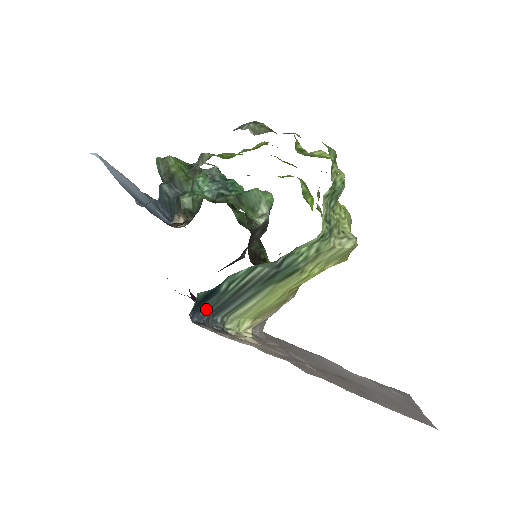
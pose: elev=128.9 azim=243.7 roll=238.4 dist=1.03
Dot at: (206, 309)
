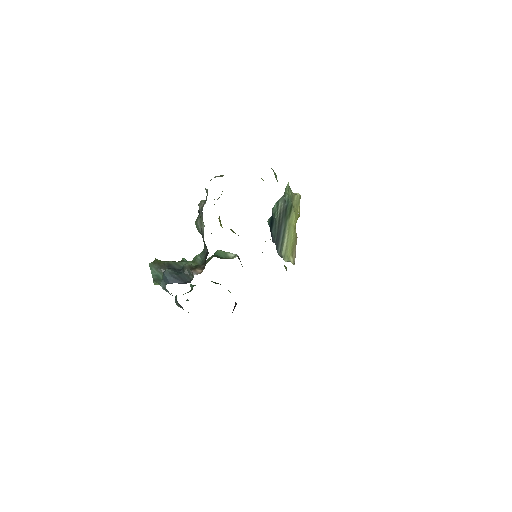
Dot at: (273, 238)
